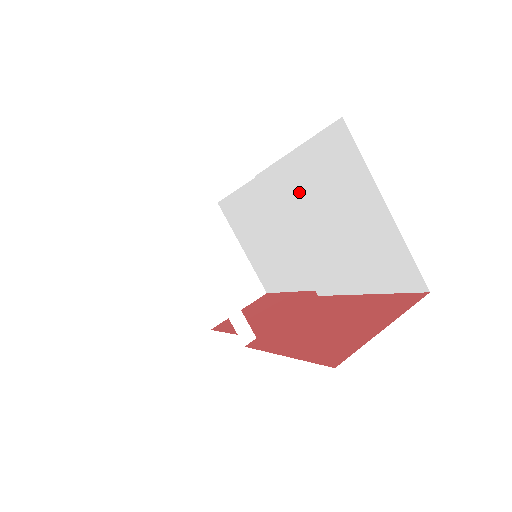
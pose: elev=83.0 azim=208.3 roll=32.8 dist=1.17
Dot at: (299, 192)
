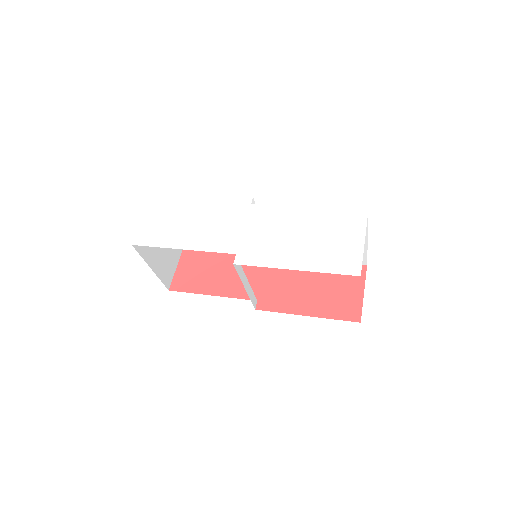
Dot at: occluded
